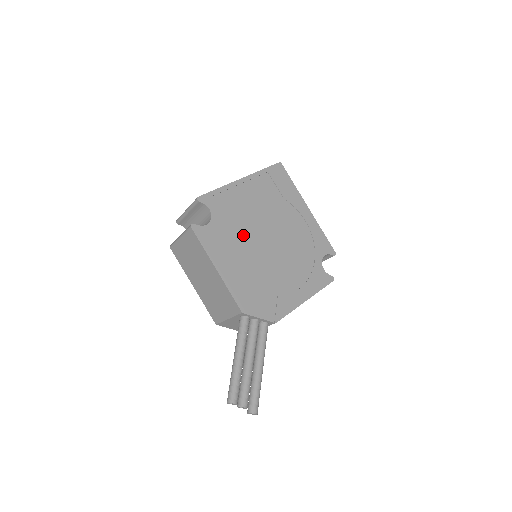
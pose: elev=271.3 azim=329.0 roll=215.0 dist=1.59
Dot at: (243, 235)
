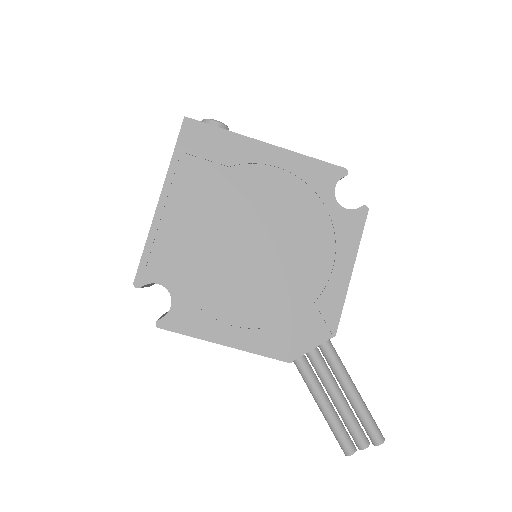
Dot at: (220, 272)
